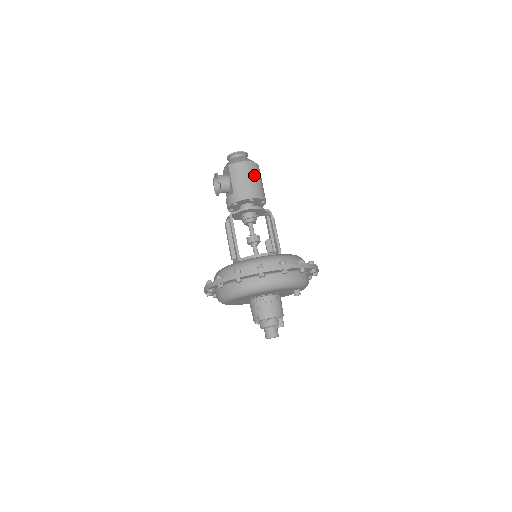
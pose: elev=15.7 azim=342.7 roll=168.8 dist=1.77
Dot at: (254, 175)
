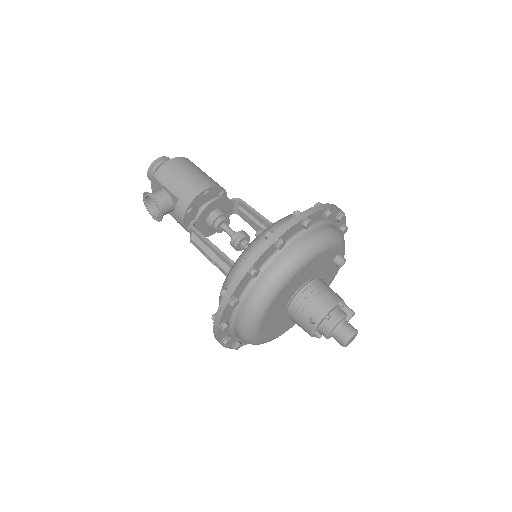
Dot at: (191, 168)
